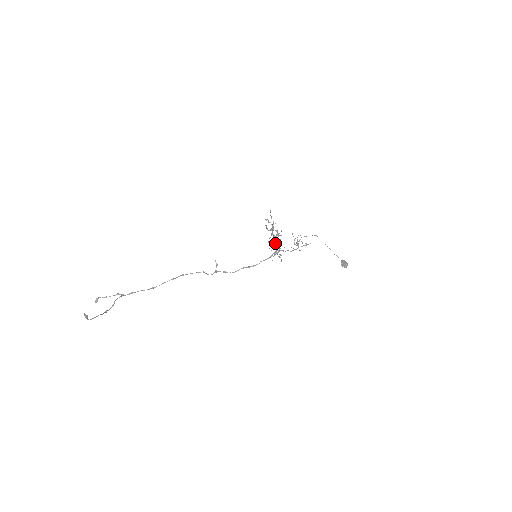
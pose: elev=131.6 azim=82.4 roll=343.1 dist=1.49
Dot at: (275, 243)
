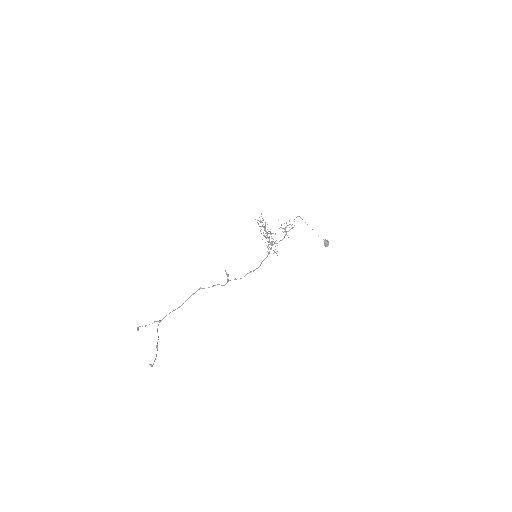
Dot at: occluded
